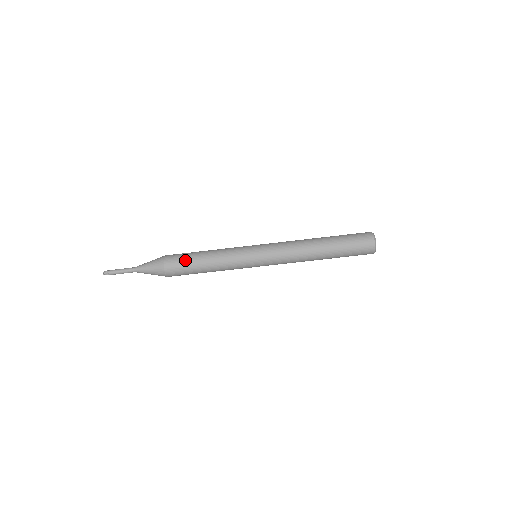
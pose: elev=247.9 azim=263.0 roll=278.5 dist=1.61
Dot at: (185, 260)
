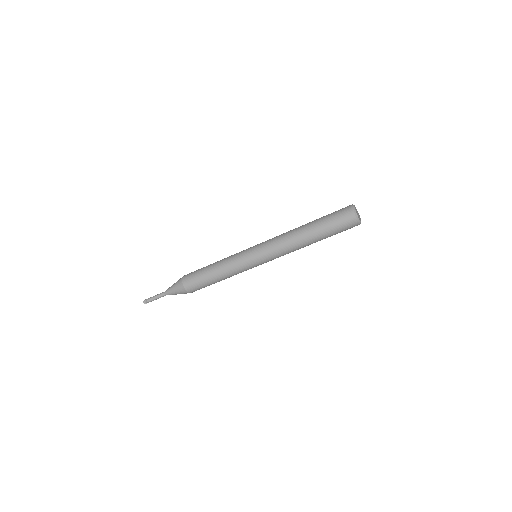
Dot at: (199, 281)
